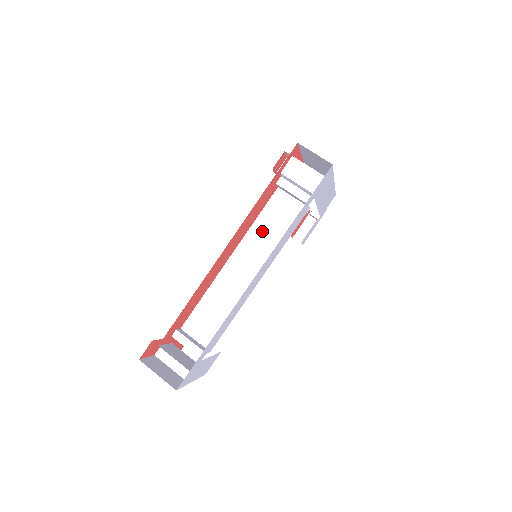
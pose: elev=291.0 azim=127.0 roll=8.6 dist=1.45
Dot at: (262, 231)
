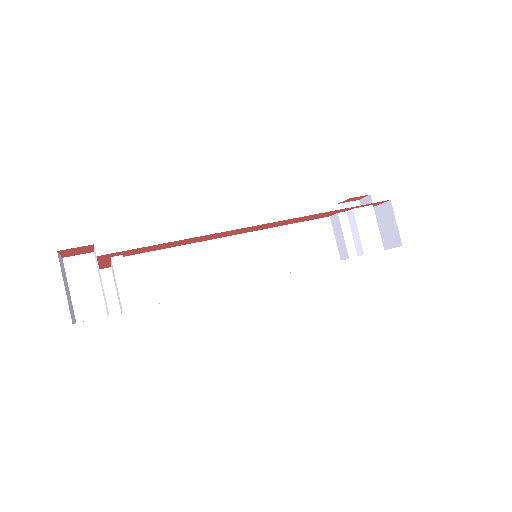
Dot at: (286, 240)
